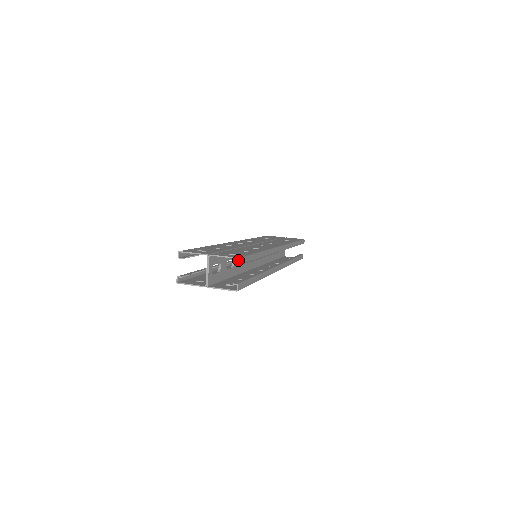
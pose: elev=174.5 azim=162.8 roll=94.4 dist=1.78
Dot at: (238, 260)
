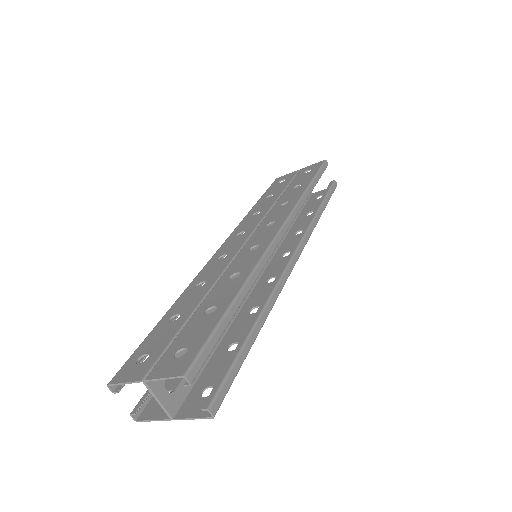
Dot at: occluded
